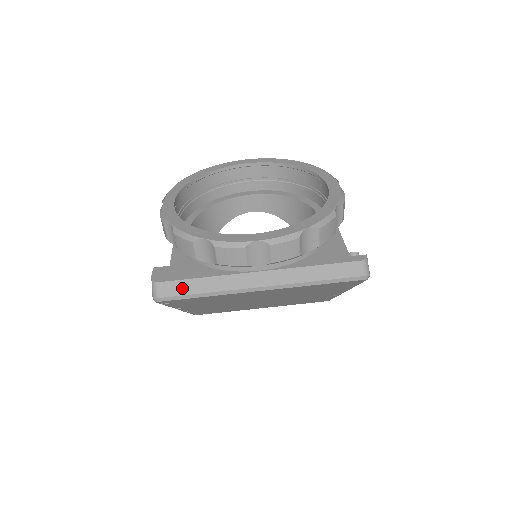
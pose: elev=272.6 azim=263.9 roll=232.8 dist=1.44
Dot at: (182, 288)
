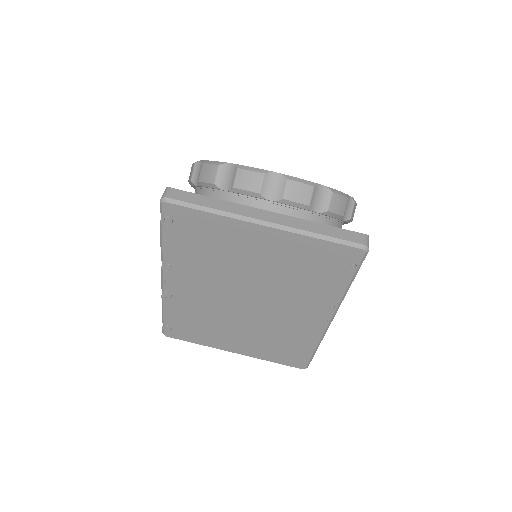
Dot at: (192, 198)
